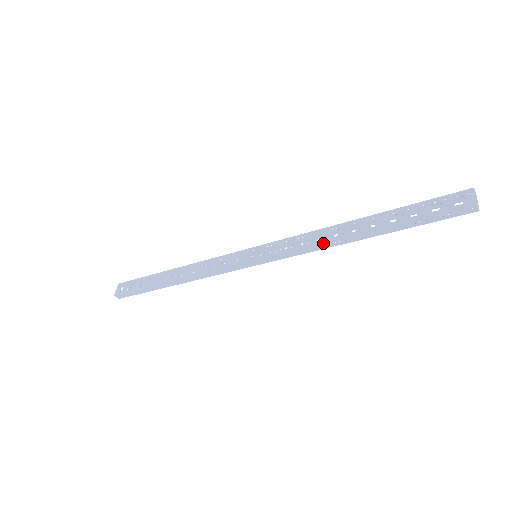
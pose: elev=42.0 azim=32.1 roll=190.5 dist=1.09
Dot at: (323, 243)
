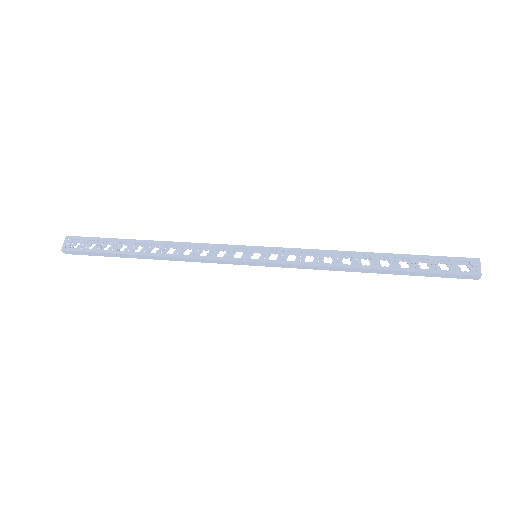
Dot at: (335, 267)
